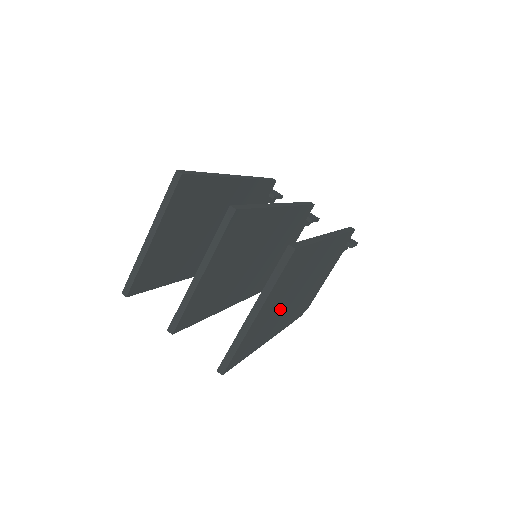
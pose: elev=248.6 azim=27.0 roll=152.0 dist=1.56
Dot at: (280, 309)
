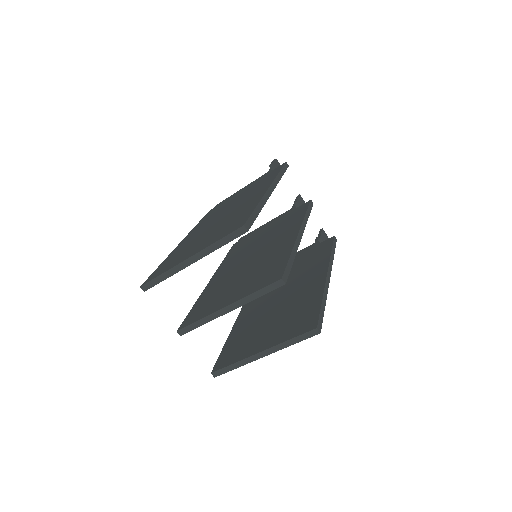
Dot at: occluded
